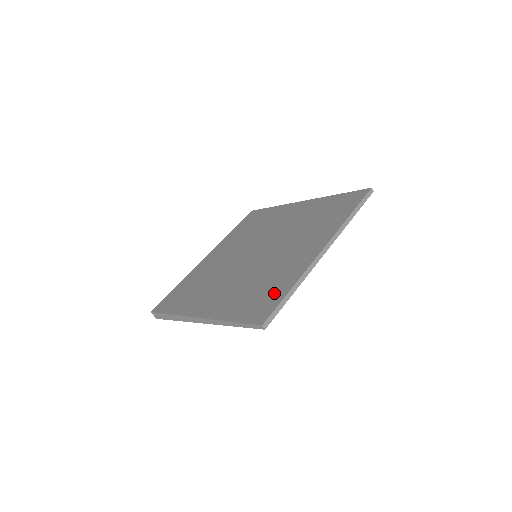
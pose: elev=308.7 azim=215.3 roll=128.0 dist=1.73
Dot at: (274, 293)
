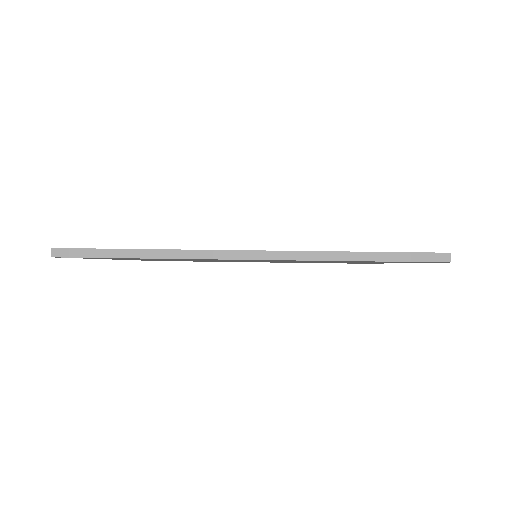
Dot at: occluded
